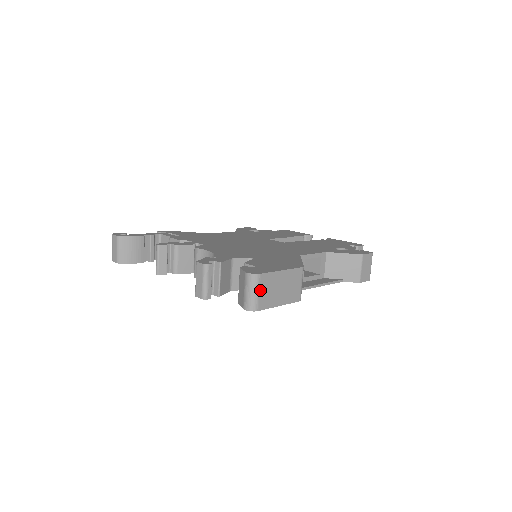
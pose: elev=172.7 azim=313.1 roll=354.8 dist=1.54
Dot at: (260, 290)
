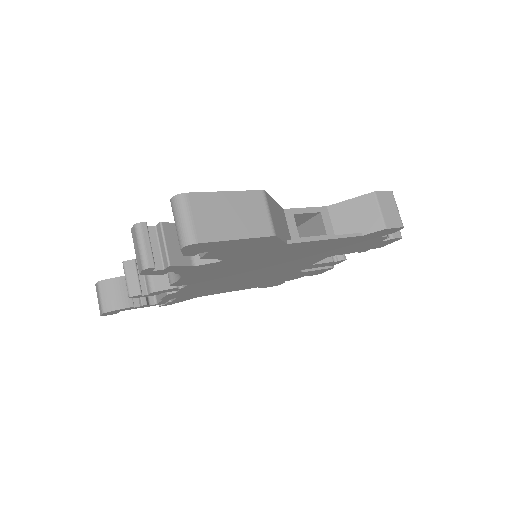
Dot at: (193, 215)
